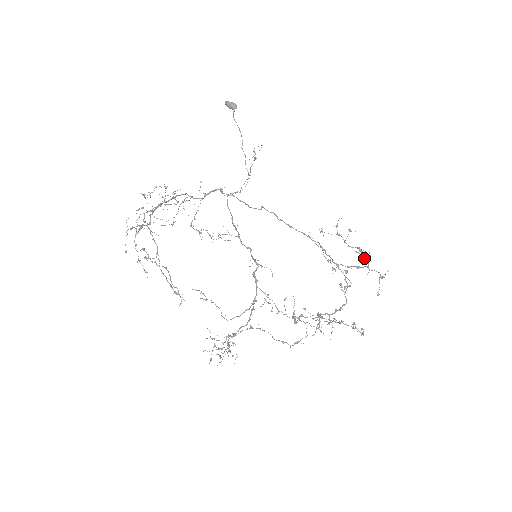
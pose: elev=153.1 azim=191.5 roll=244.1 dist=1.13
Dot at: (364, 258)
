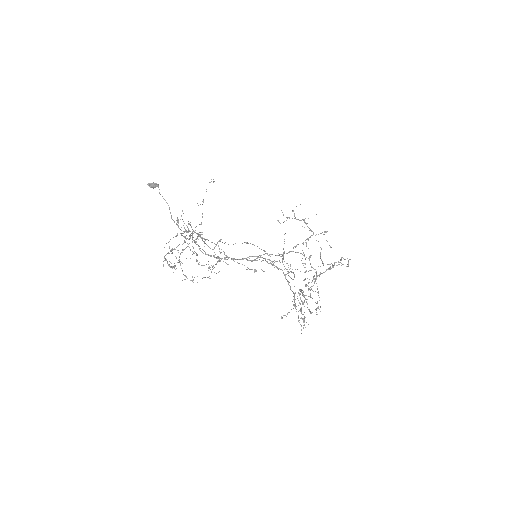
Dot at: (309, 228)
